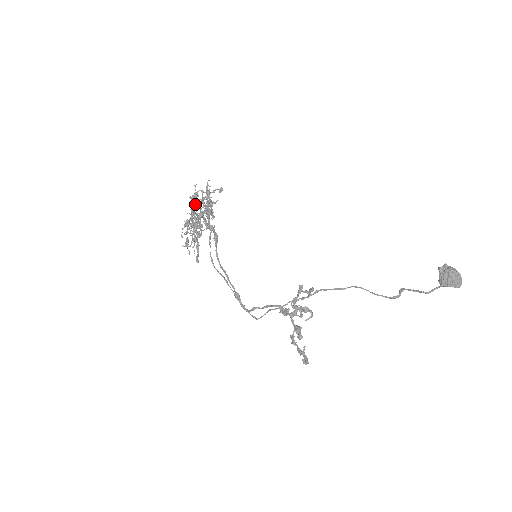
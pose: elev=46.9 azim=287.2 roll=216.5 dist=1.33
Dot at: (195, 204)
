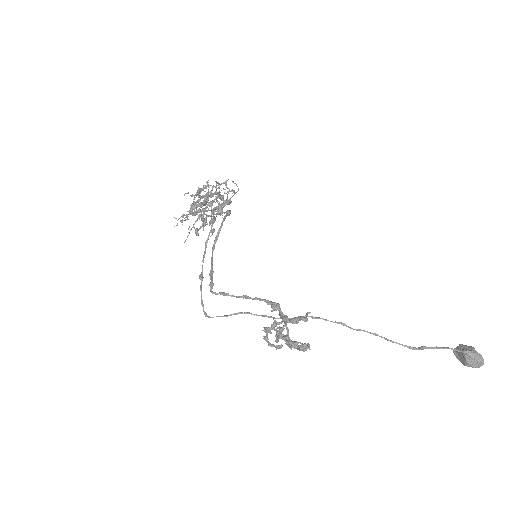
Dot at: (195, 208)
